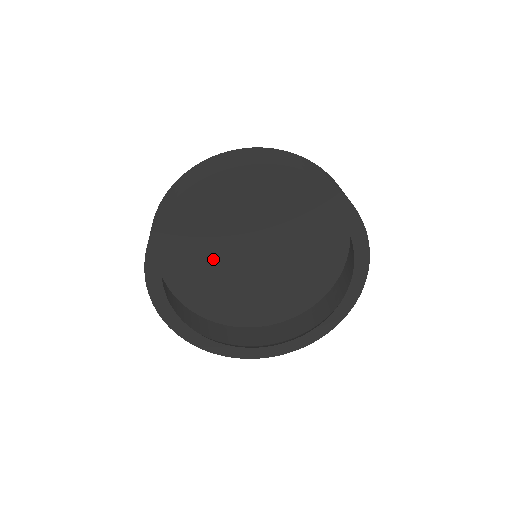
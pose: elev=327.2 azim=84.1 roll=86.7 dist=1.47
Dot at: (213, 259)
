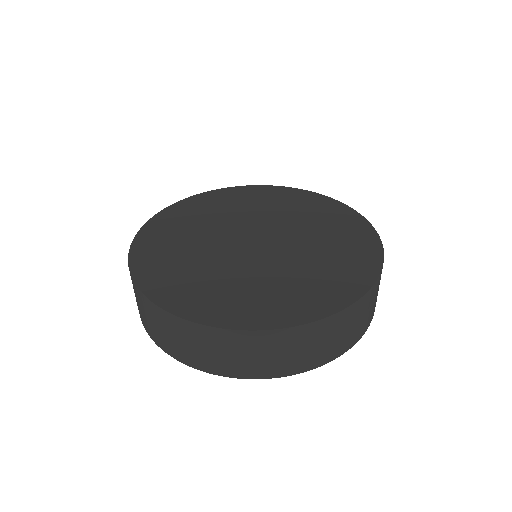
Dot at: (206, 240)
